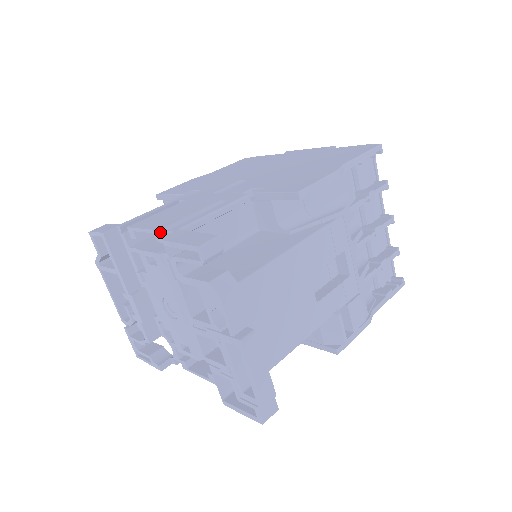
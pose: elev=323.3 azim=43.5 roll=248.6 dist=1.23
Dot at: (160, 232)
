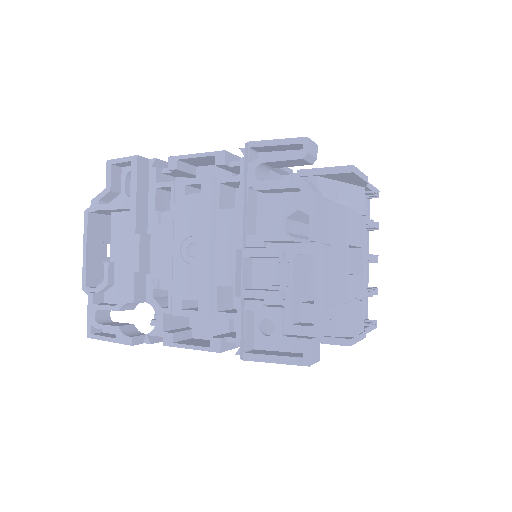
Dot at: (225, 153)
